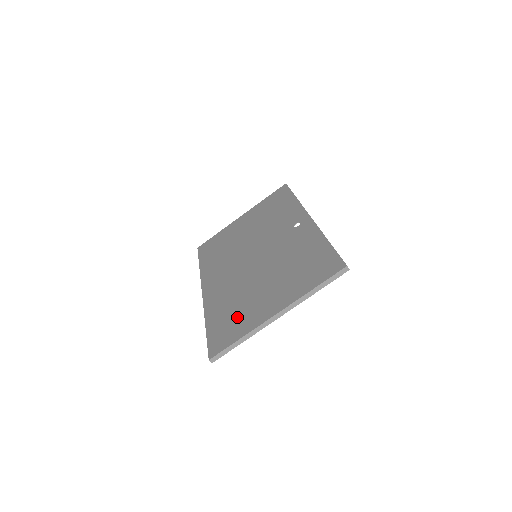
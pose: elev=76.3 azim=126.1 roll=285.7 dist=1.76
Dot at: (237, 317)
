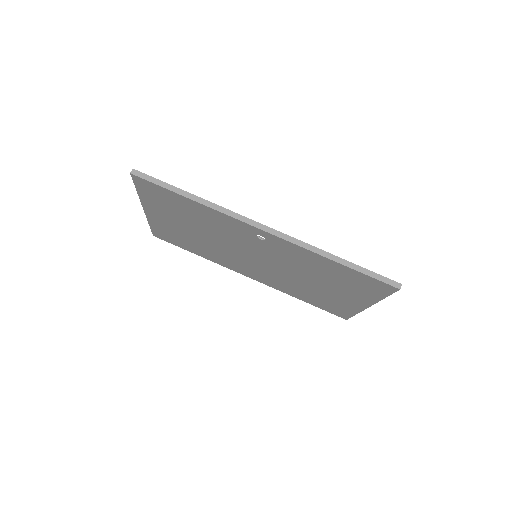
Dot at: (328, 302)
